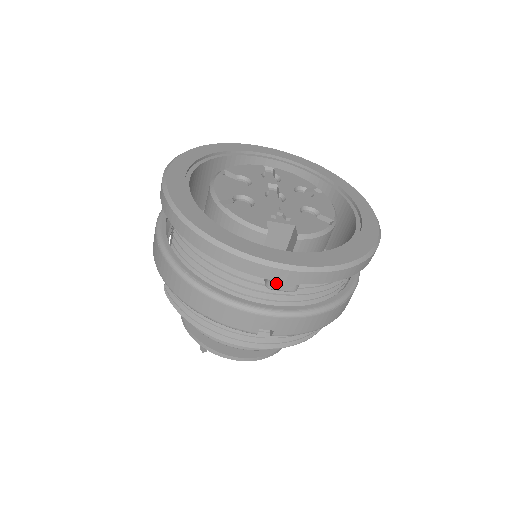
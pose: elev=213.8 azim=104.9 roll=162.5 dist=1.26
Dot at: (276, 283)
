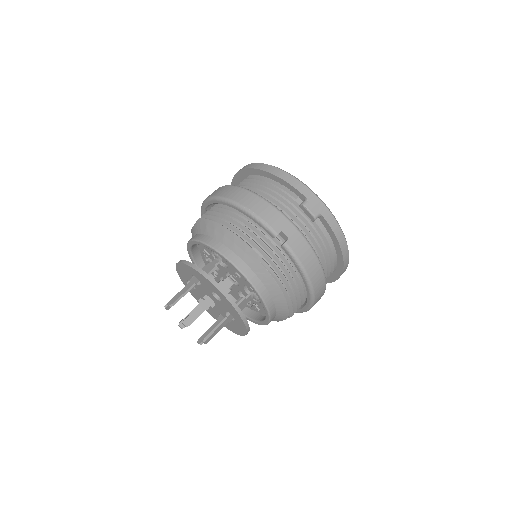
Dot at: (309, 203)
